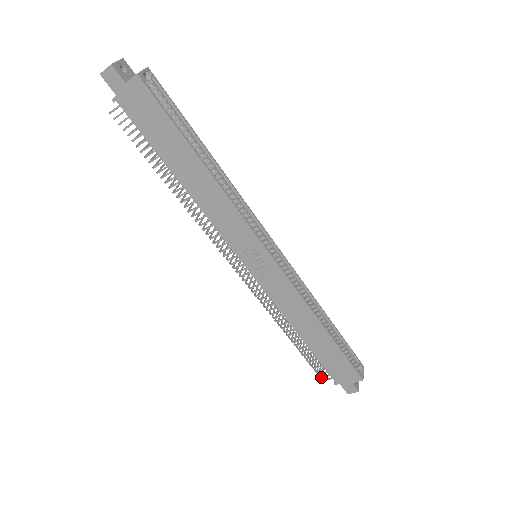
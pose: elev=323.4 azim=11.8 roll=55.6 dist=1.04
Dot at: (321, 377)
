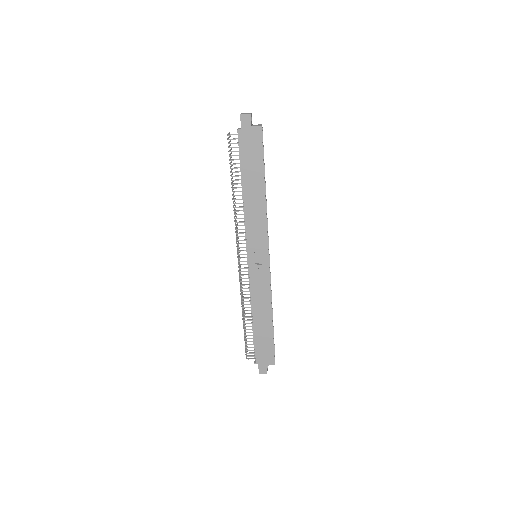
Dot at: (247, 356)
